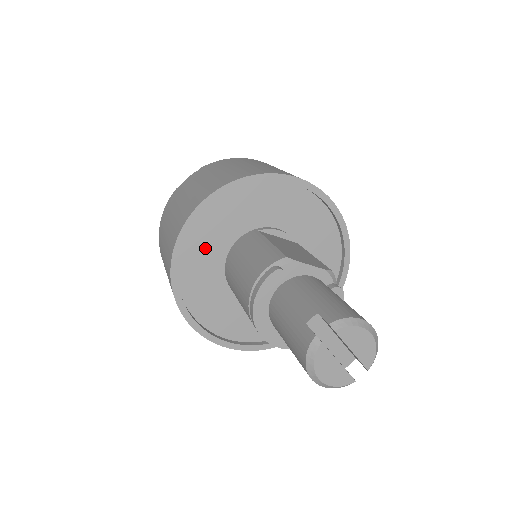
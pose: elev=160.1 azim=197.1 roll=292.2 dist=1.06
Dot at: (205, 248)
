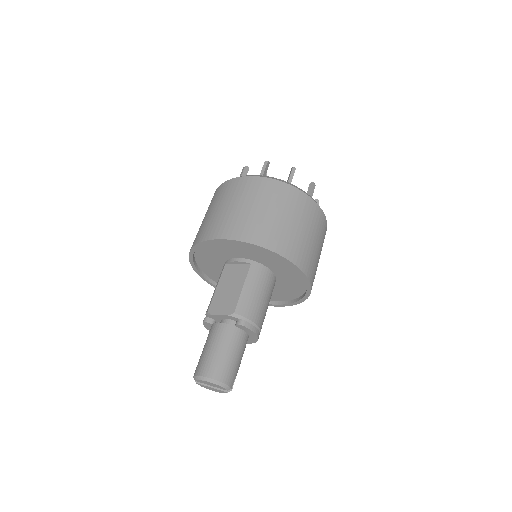
Dot at: (216, 273)
